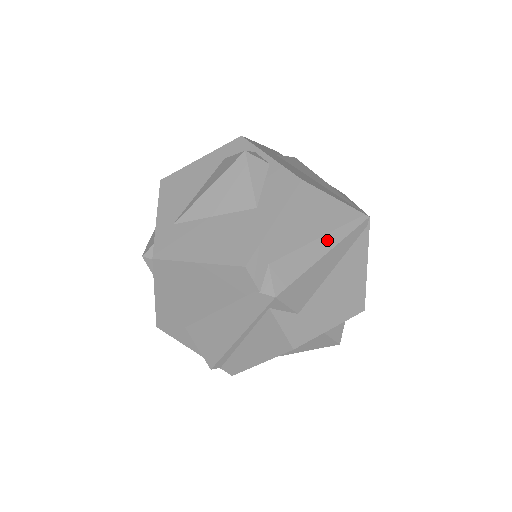
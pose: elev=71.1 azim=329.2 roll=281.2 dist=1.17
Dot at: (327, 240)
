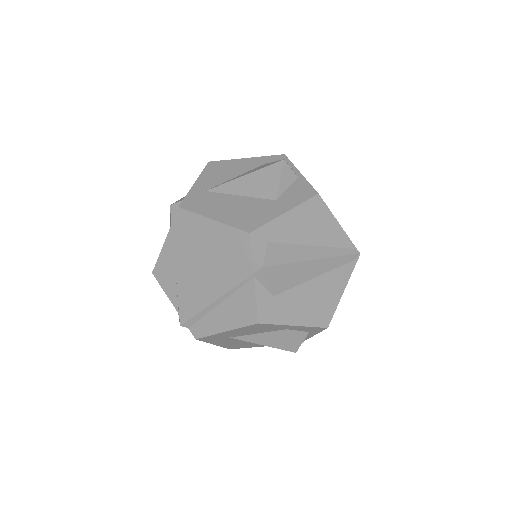
Dot at: (320, 250)
